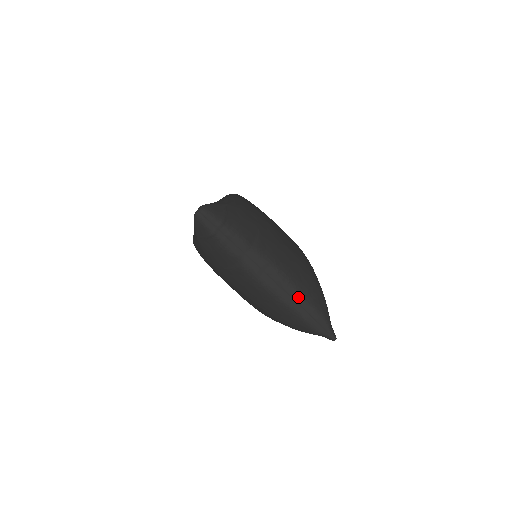
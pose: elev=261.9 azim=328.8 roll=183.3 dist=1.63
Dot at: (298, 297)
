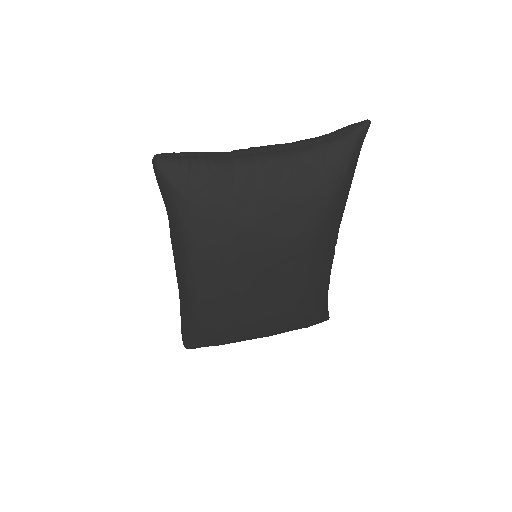
Dot at: (307, 141)
